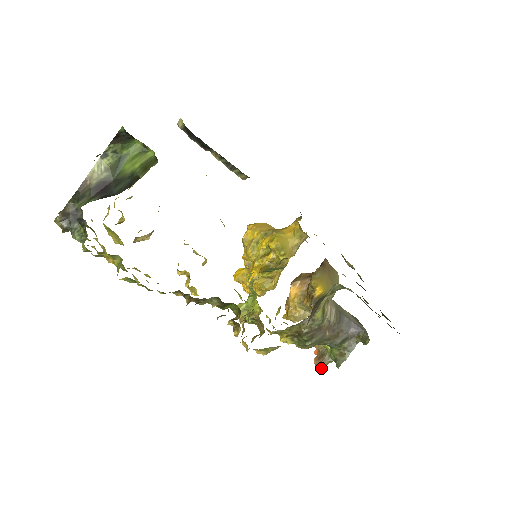
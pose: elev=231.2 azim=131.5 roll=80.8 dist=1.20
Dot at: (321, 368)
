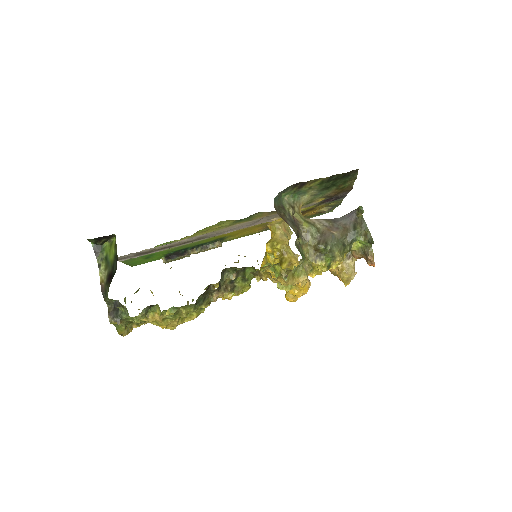
Dot at: (372, 259)
